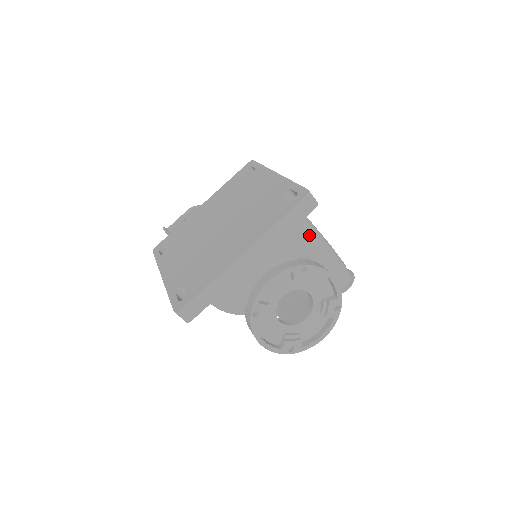
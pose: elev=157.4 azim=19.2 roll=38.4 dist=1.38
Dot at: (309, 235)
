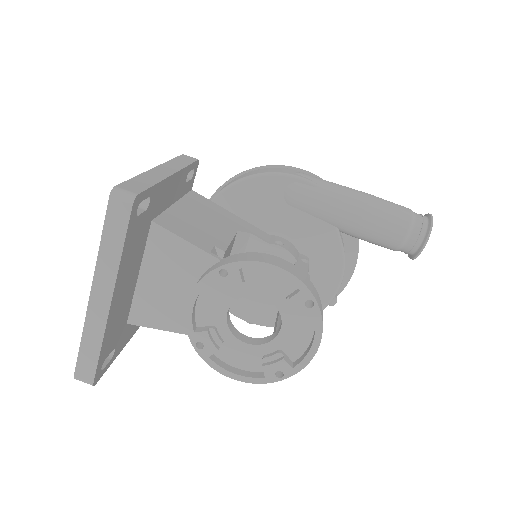
Dot at: (319, 200)
